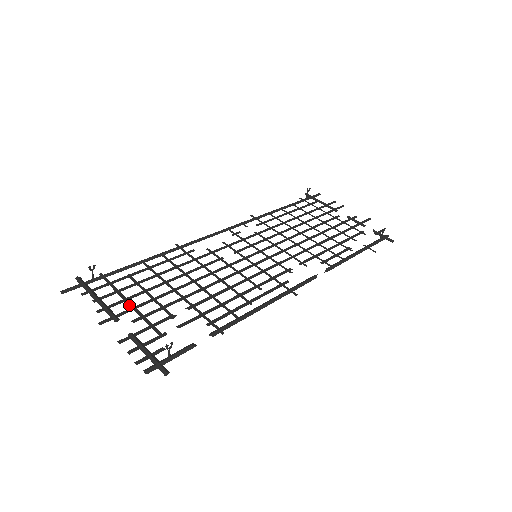
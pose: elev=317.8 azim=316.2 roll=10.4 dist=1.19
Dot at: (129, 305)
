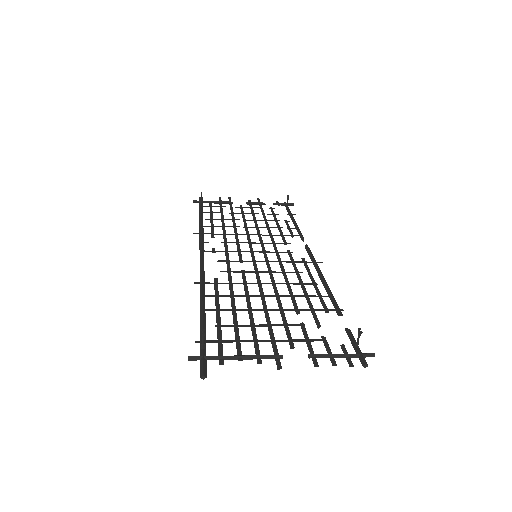
Dot at: occluded
